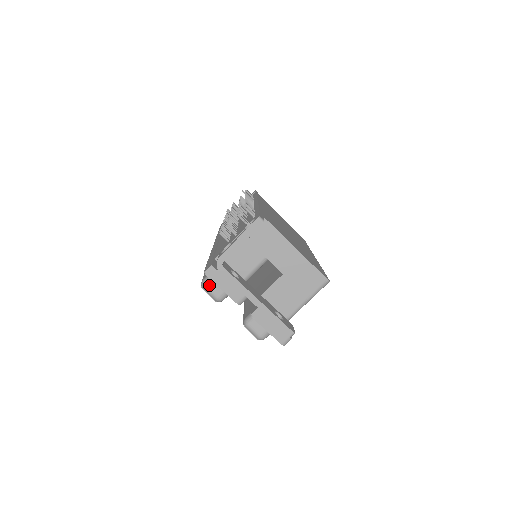
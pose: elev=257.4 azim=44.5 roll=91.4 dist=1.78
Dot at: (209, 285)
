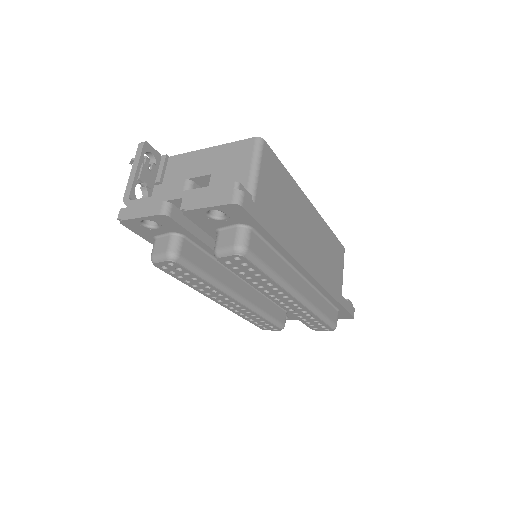
Dot at: (154, 252)
